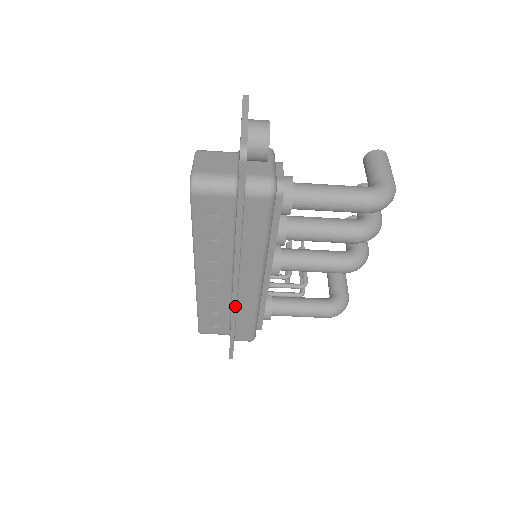
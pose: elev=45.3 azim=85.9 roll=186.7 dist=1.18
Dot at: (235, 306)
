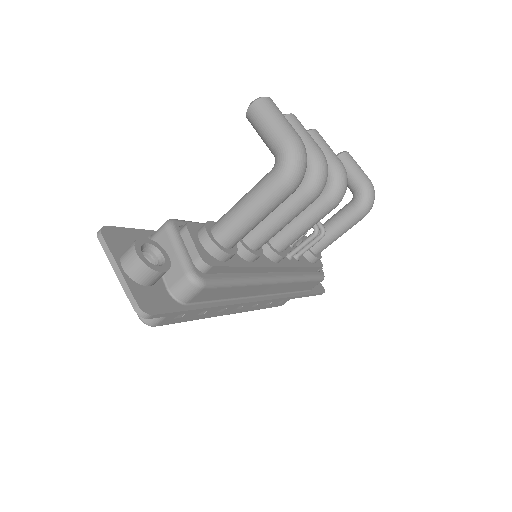
Dot at: (279, 299)
